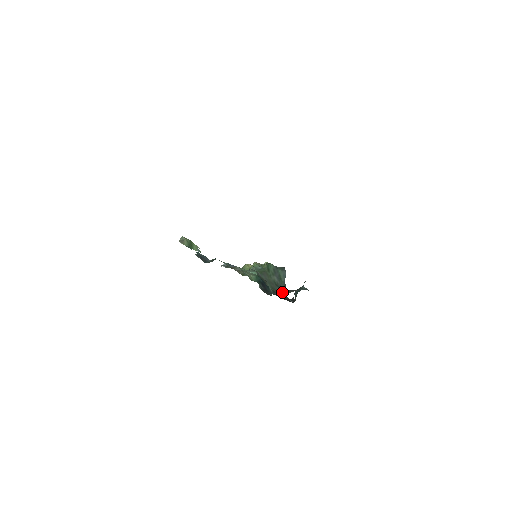
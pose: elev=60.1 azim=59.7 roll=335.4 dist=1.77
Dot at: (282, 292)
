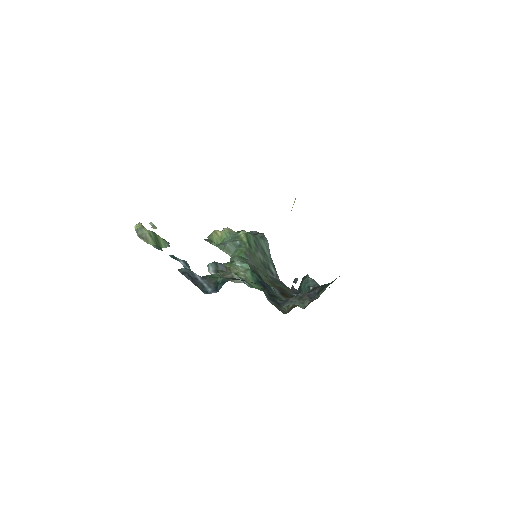
Dot at: (297, 302)
